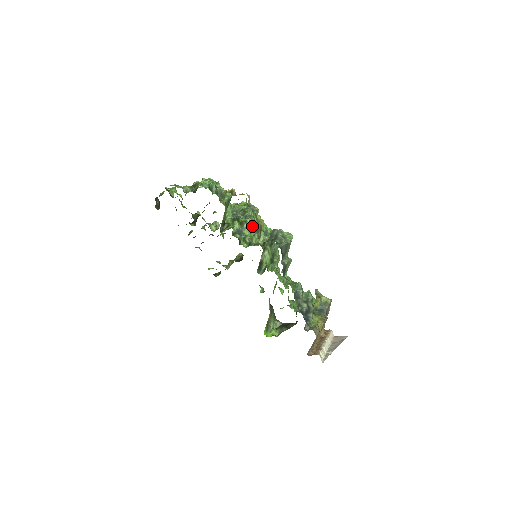
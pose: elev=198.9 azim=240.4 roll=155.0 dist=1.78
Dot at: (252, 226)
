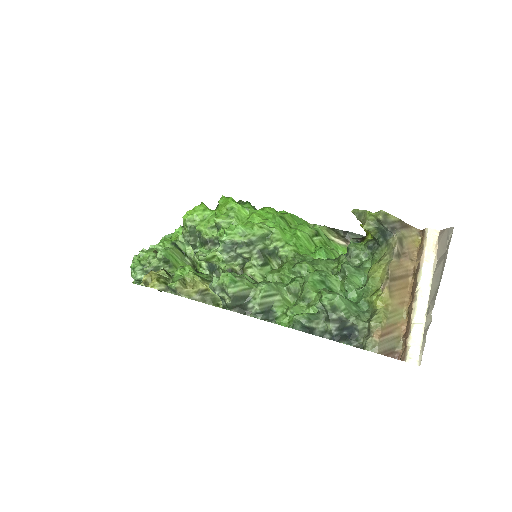
Dot at: (210, 254)
